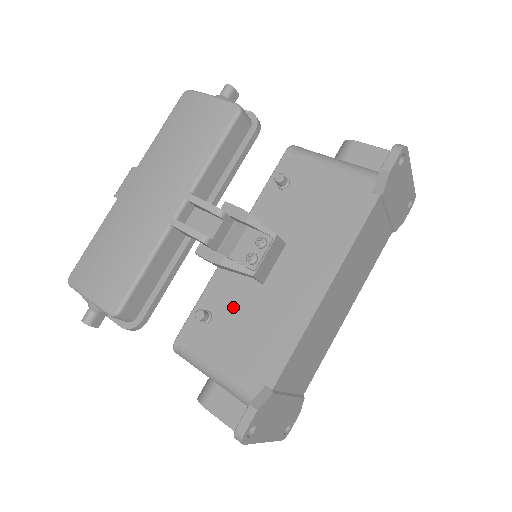
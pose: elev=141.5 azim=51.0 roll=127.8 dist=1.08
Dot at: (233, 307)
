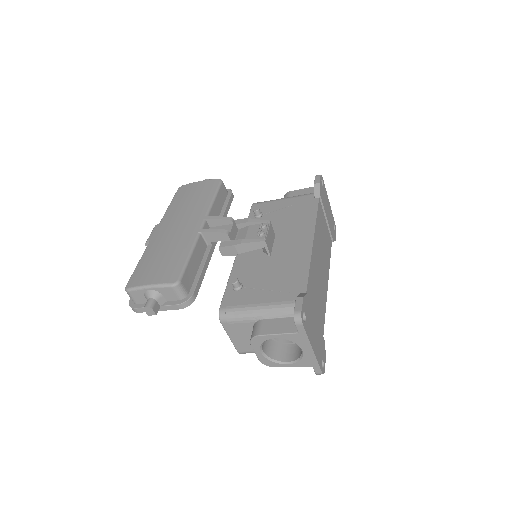
Dot at: (255, 274)
